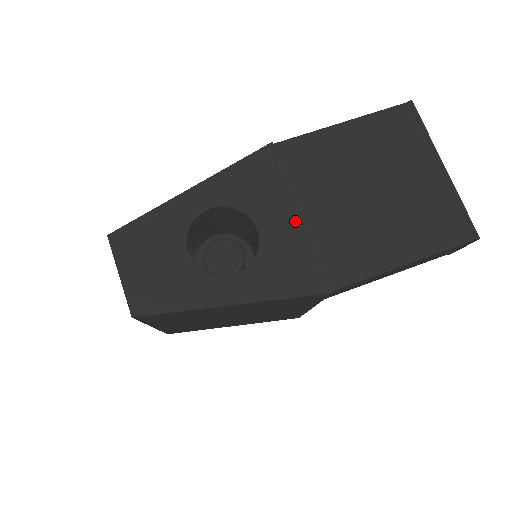
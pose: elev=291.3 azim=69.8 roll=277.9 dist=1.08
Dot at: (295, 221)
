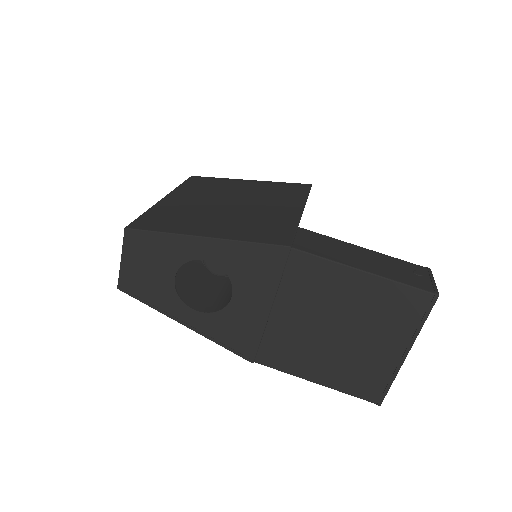
Dot at: (263, 310)
